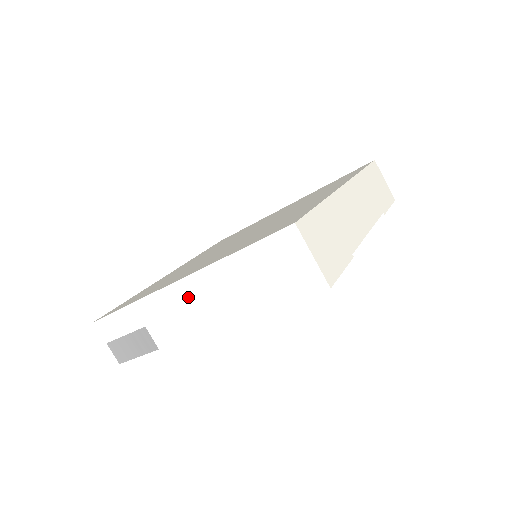
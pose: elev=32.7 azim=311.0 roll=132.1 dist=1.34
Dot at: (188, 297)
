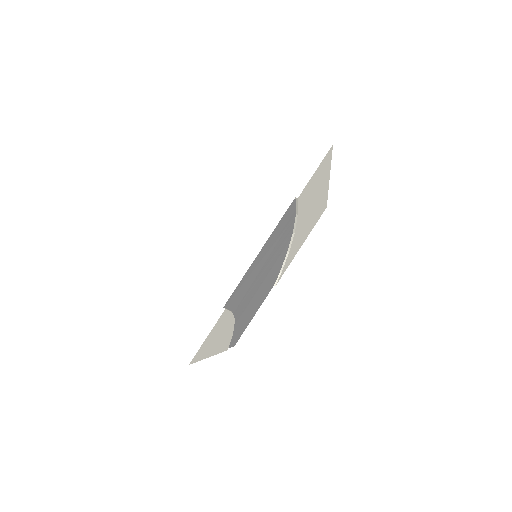
Dot at: occluded
